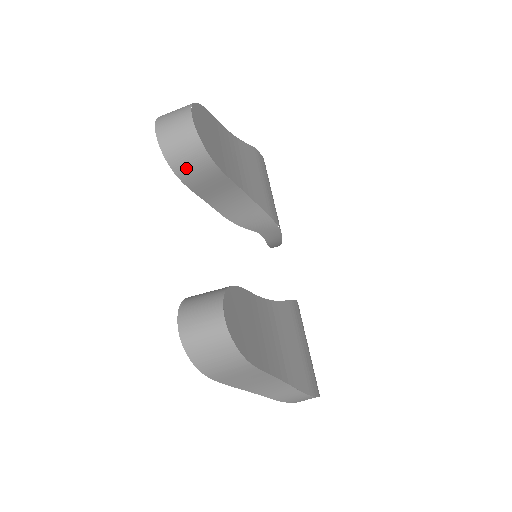
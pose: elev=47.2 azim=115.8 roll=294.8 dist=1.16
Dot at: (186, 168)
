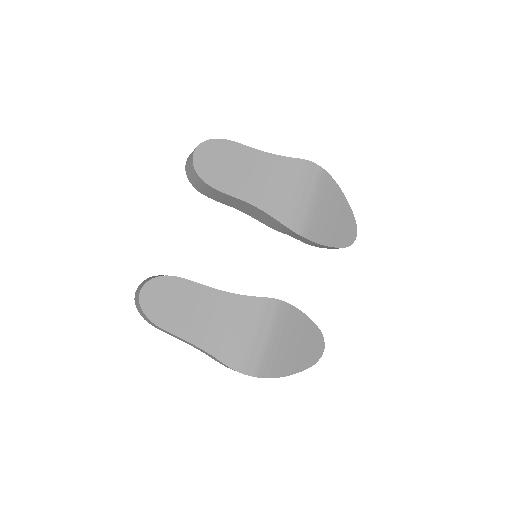
Dot at: (199, 187)
